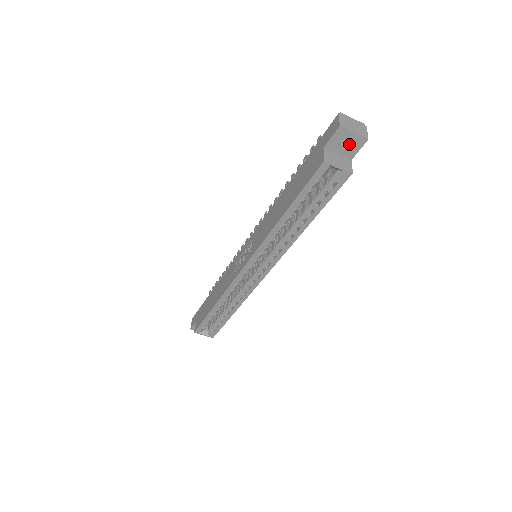
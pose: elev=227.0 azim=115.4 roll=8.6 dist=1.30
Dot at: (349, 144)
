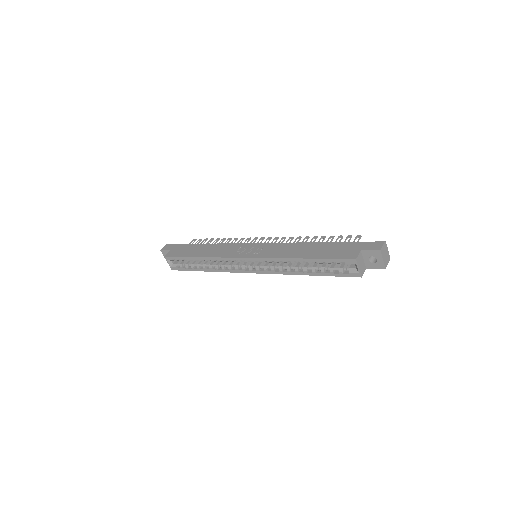
Dot at: (374, 261)
